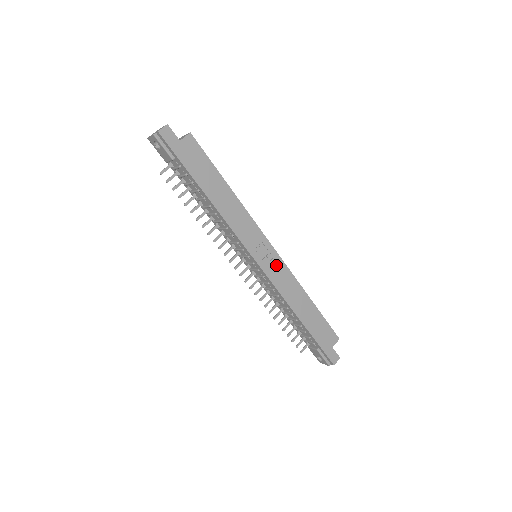
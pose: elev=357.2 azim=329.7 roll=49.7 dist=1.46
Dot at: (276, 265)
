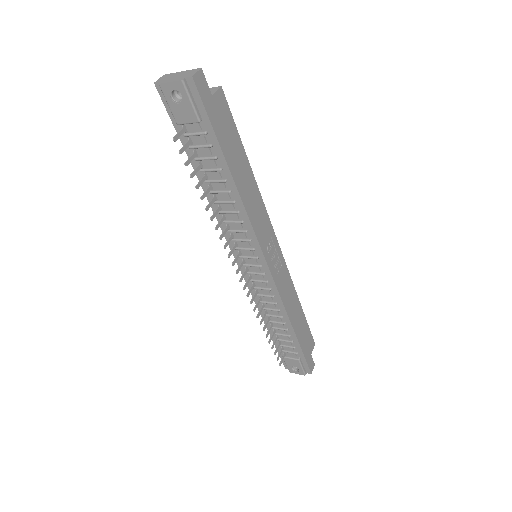
Dot at: (280, 267)
